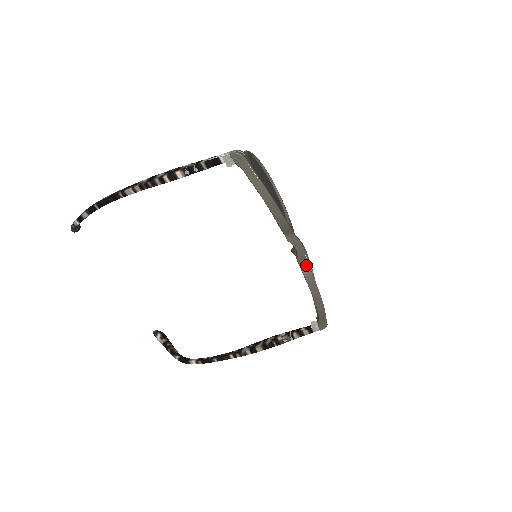
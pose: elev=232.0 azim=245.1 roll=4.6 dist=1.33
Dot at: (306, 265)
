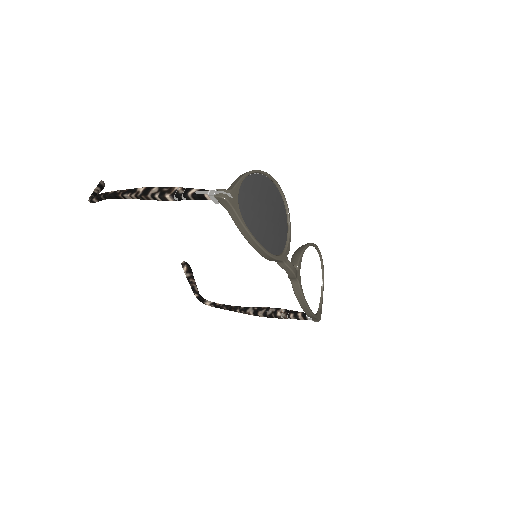
Dot at: (297, 284)
